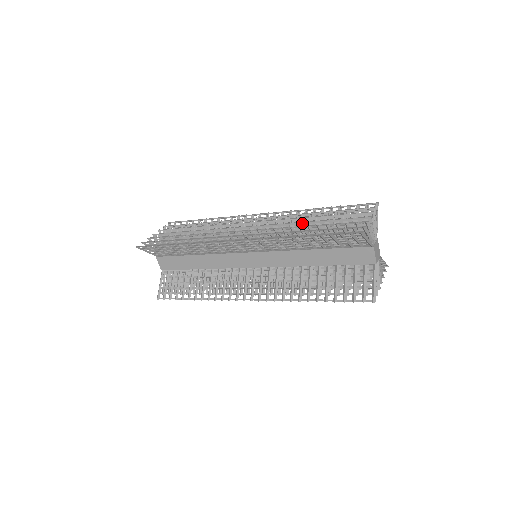
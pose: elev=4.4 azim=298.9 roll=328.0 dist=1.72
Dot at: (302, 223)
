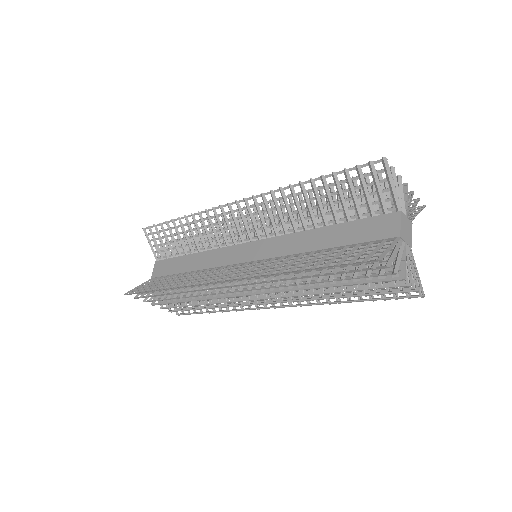
Dot at: occluded
